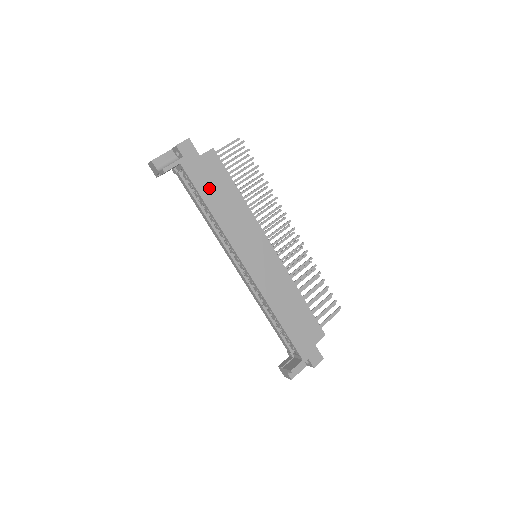
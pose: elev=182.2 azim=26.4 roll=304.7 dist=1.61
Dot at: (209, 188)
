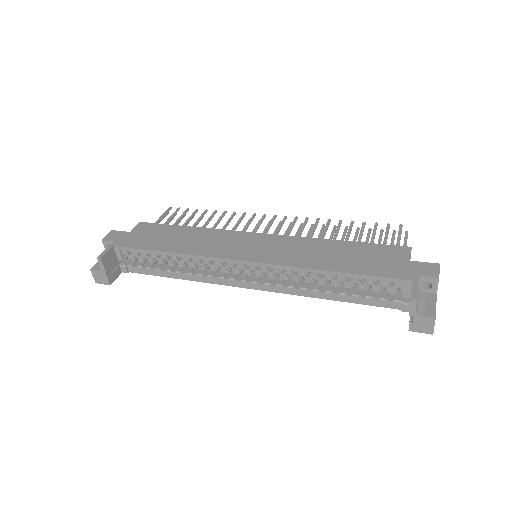
Dot at: (155, 242)
